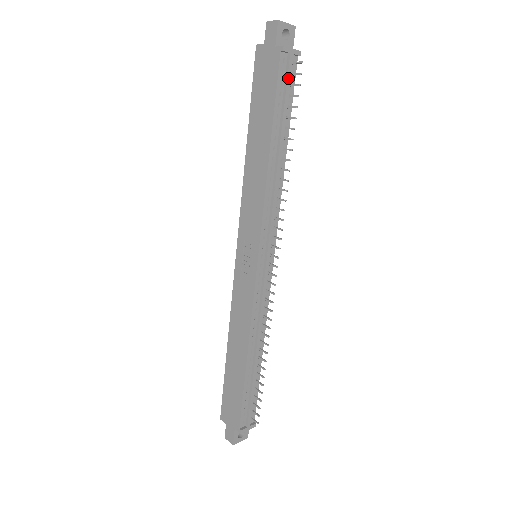
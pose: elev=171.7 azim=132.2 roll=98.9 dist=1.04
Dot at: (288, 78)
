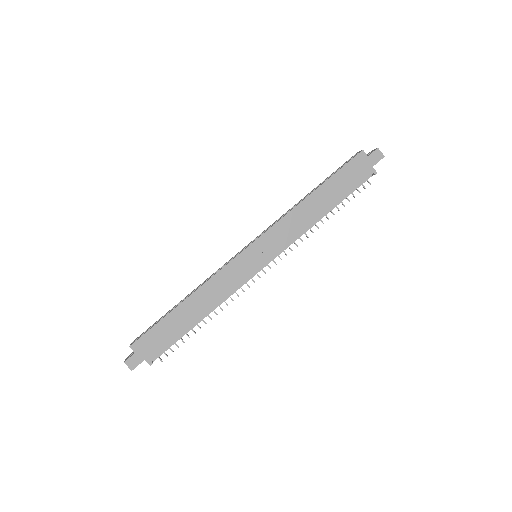
Dot at: occluded
